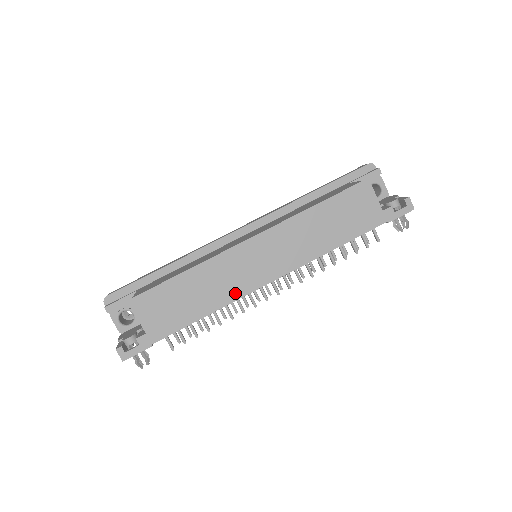
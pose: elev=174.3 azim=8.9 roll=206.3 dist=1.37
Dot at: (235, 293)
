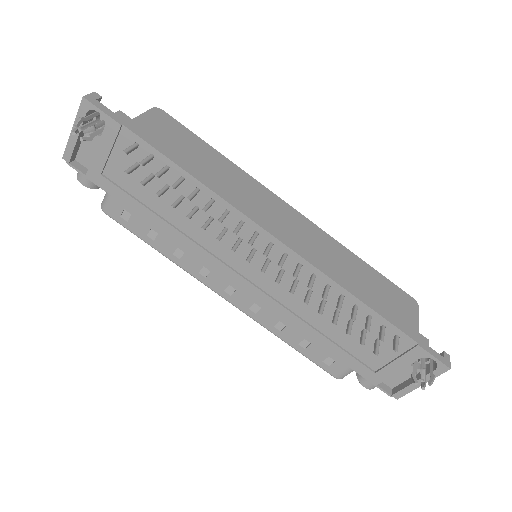
Dot at: (236, 201)
